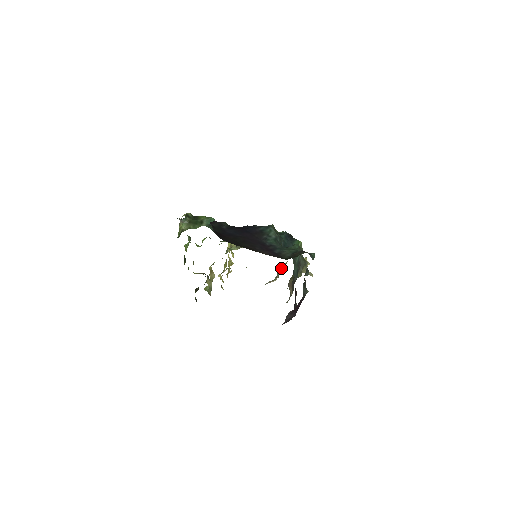
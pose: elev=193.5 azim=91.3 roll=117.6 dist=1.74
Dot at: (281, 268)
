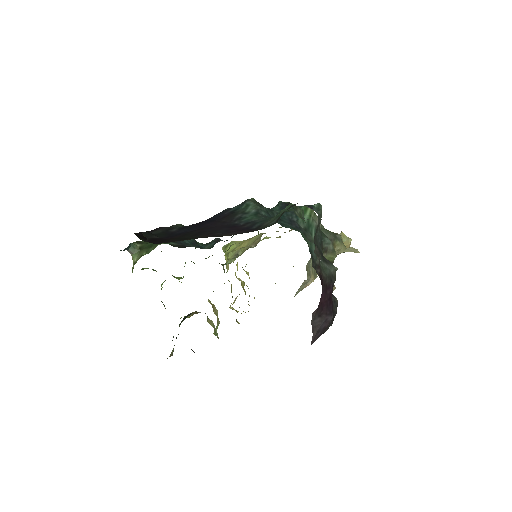
Dot at: (311, 261)
